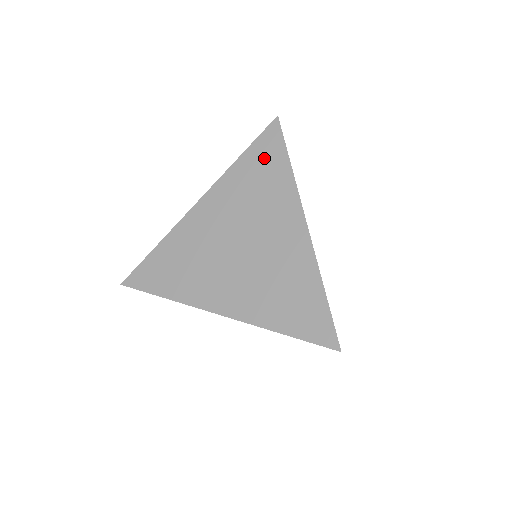
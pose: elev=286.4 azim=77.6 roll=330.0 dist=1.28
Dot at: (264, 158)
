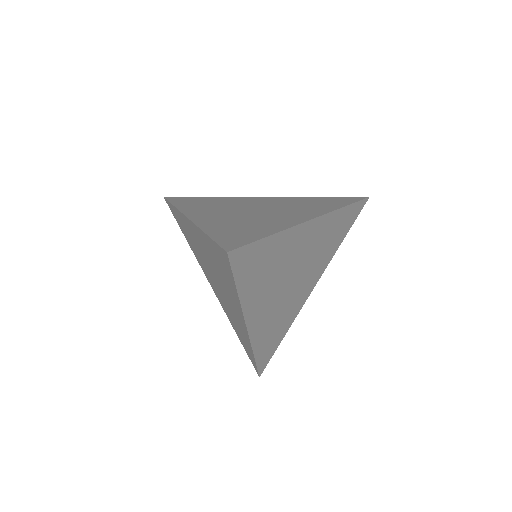
Dot at: (333, 200)
